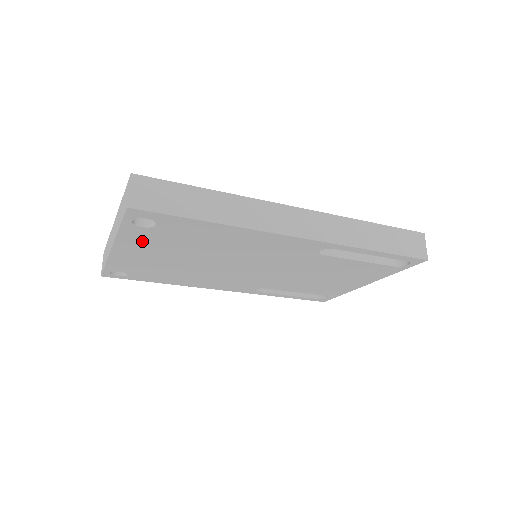
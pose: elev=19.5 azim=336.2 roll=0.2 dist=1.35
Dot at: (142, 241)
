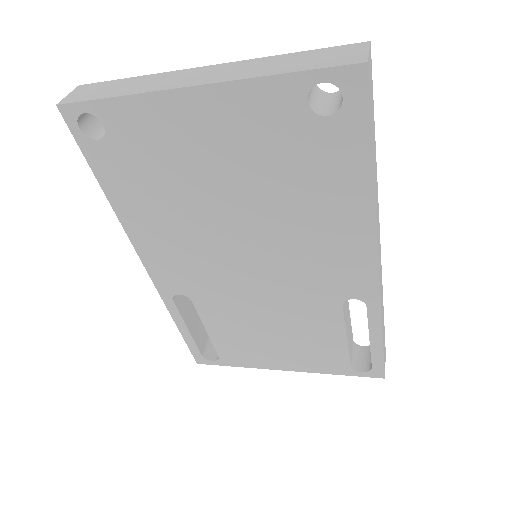
Dot at: (254, 117)
